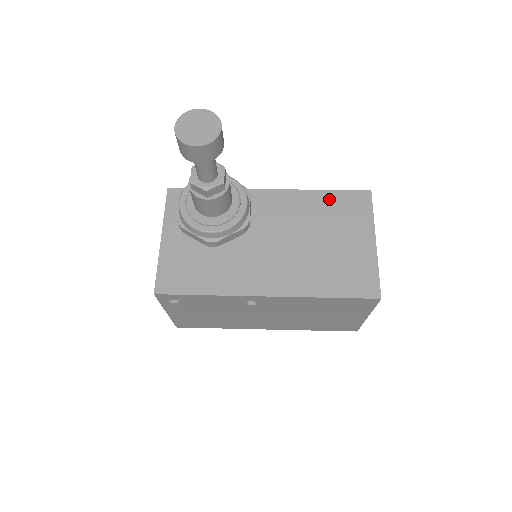
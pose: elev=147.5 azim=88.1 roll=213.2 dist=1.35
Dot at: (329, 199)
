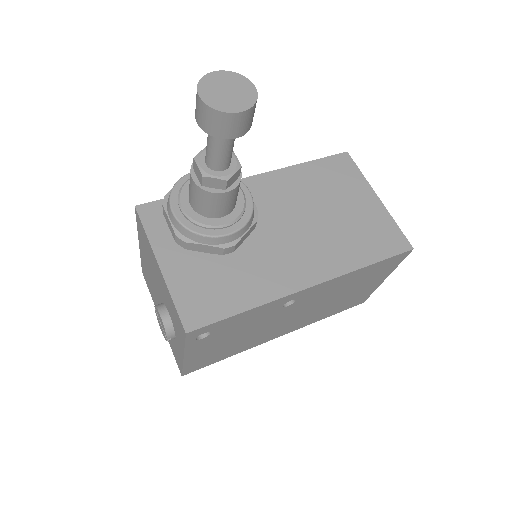
Dot at: (315, 170)
